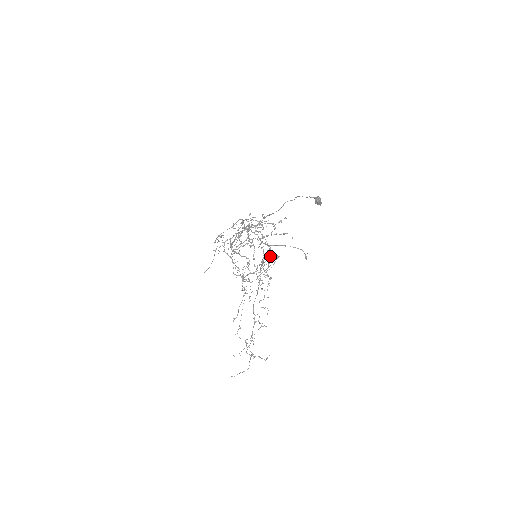
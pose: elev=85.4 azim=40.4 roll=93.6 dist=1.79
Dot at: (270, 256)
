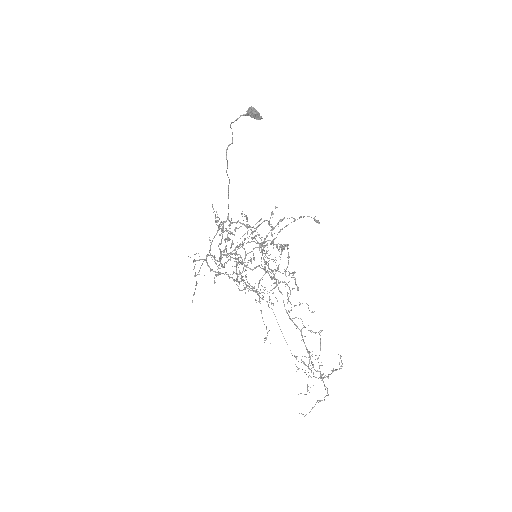
Dot at: occluded
